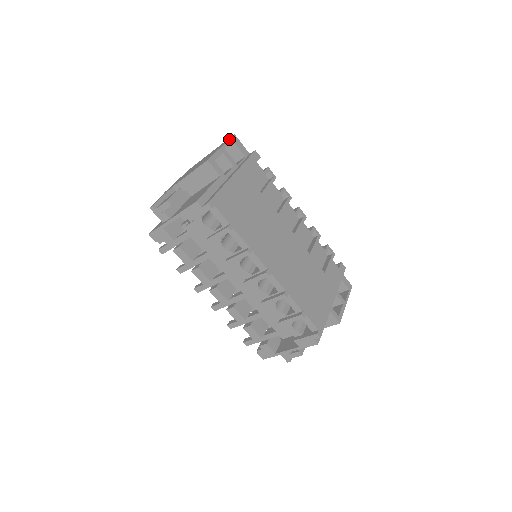
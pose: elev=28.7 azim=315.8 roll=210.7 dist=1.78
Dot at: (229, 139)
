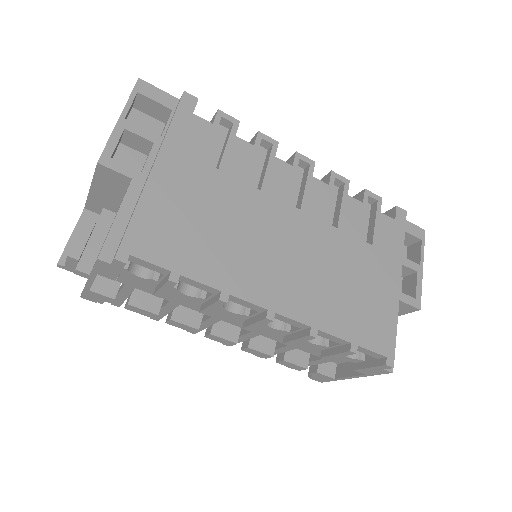
Dot at: (130, 94)
